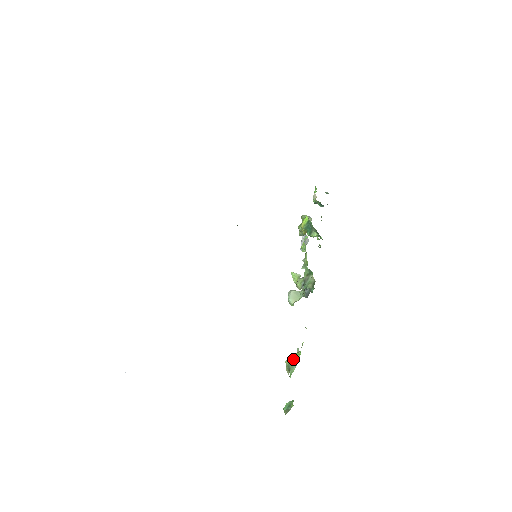
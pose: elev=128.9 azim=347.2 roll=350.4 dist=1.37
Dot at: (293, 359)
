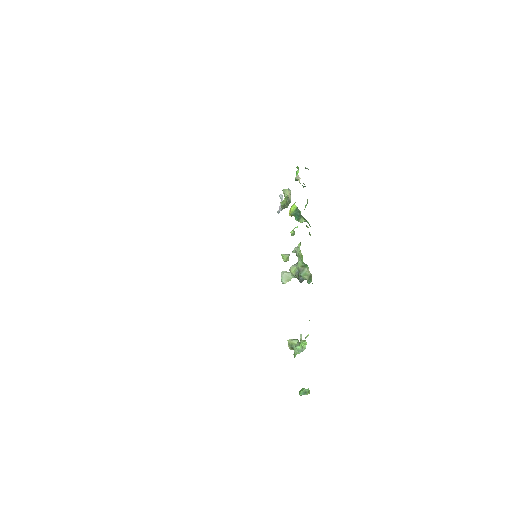
Dot at: (299, 346)
